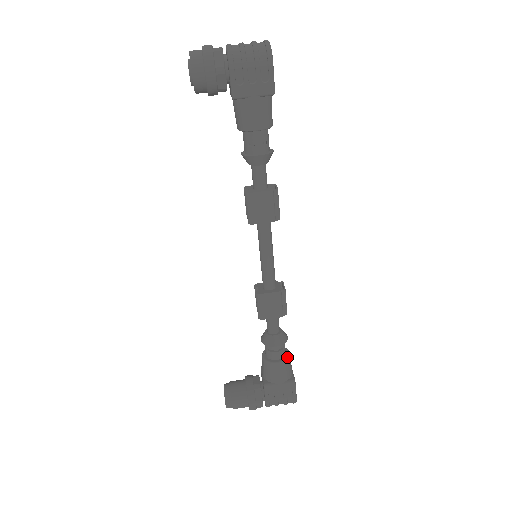
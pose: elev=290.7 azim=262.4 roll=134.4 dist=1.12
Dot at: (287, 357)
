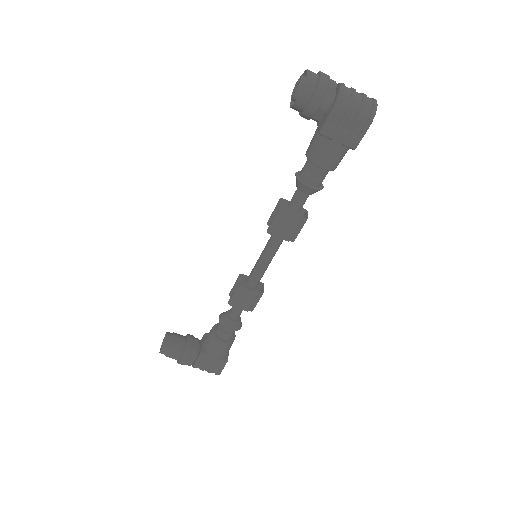
Dot at: (232, 340)
